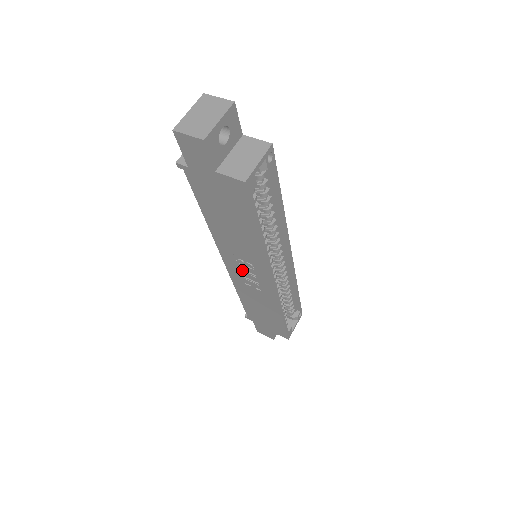
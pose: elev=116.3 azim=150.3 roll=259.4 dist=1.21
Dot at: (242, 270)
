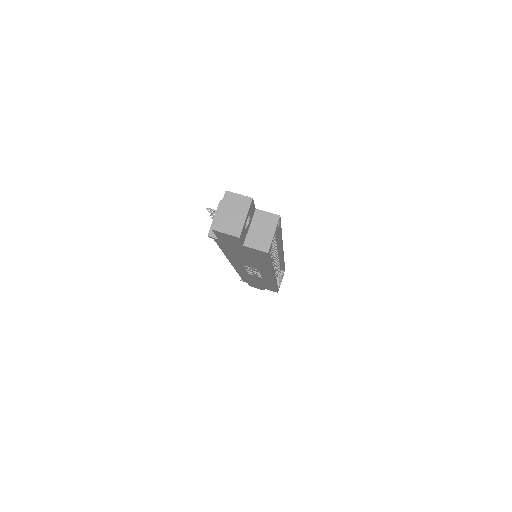
Dot at: (248, 270)
